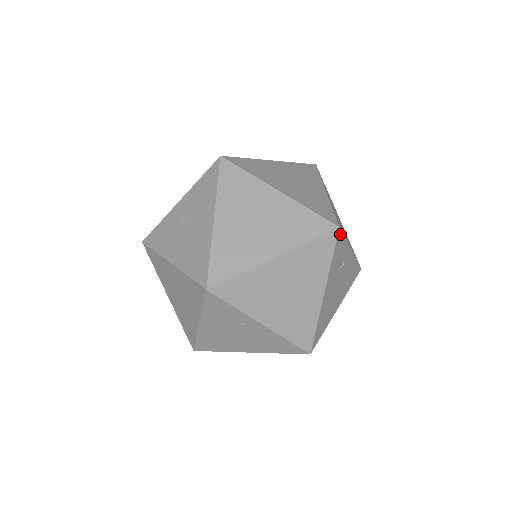
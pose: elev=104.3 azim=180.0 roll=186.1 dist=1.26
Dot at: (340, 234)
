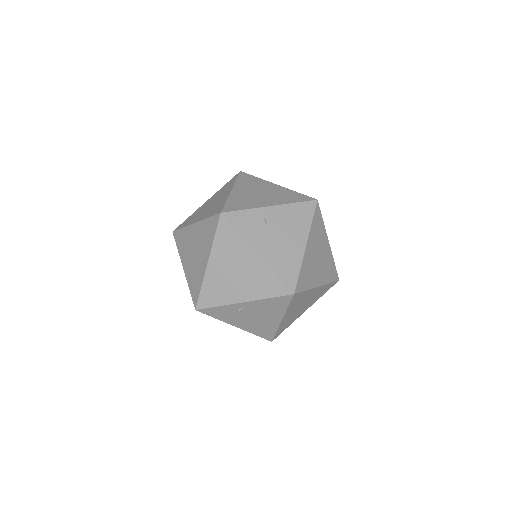
Dot at: (229, 214)
